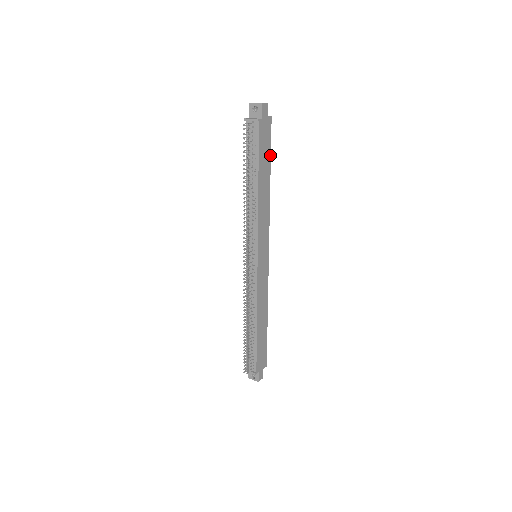
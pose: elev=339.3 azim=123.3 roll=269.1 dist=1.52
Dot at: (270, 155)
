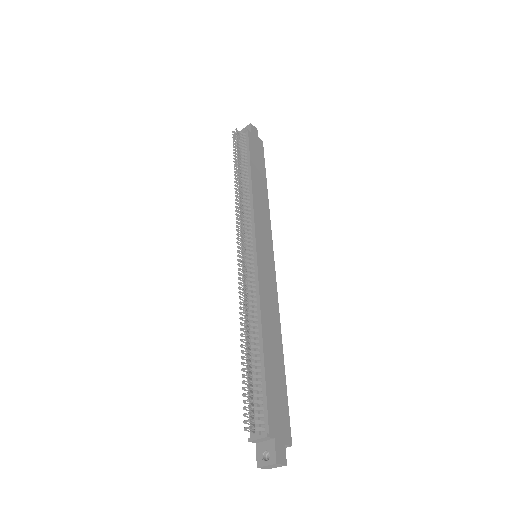
Dot at: (264, 168)
